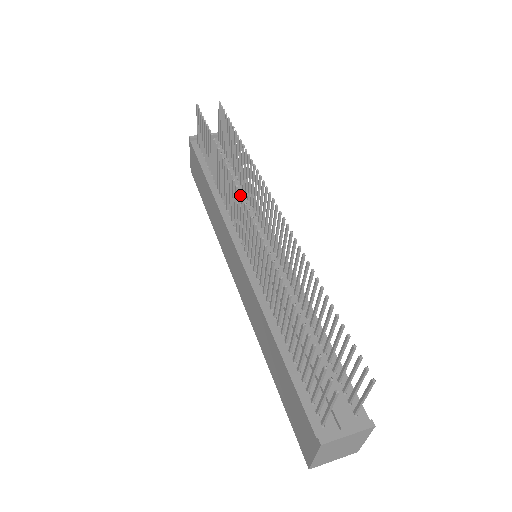
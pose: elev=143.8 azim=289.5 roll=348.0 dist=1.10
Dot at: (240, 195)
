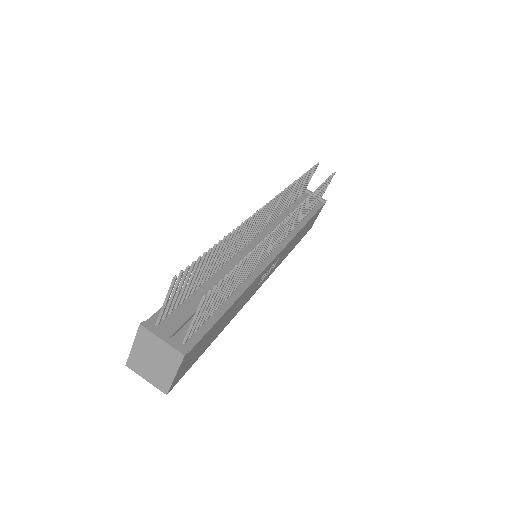
Dot at: (276, 199)
